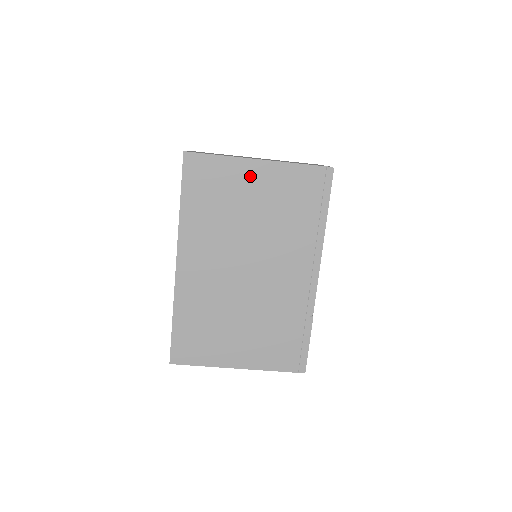
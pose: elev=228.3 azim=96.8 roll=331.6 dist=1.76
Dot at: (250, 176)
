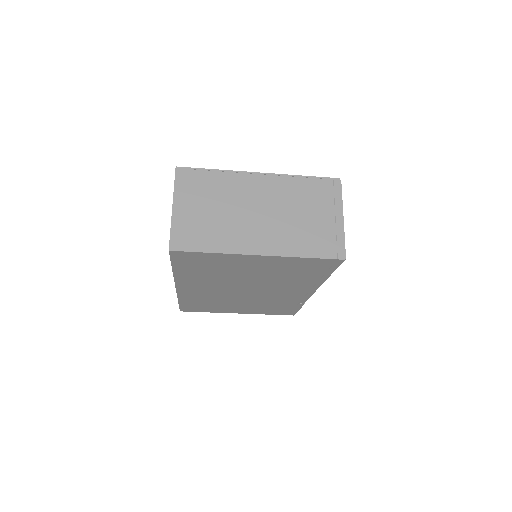
Dot at: (248, 261)
